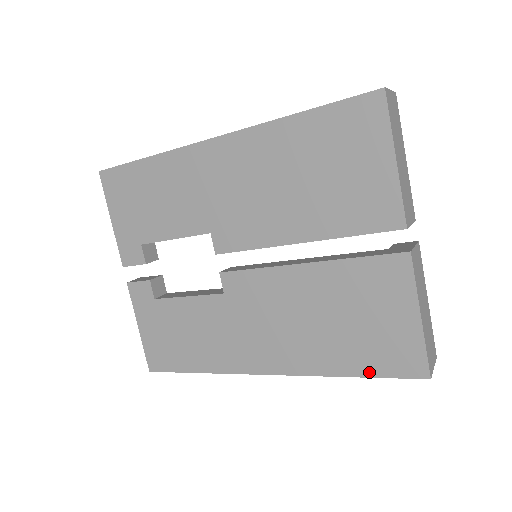
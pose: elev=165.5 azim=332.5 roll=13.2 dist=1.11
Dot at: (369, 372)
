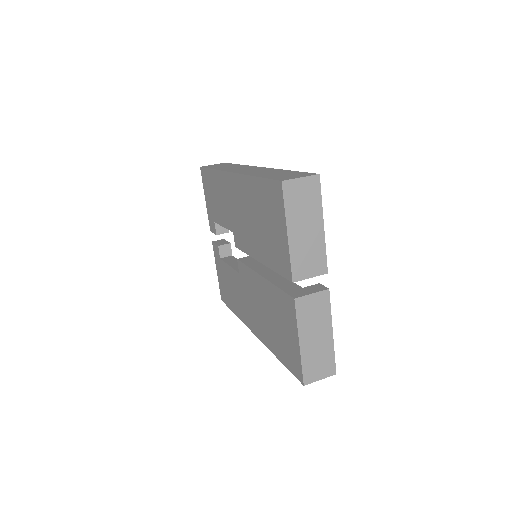
Dot at: (284, 362)
